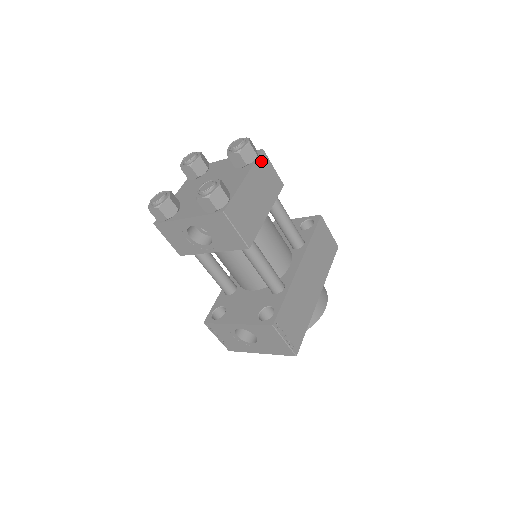
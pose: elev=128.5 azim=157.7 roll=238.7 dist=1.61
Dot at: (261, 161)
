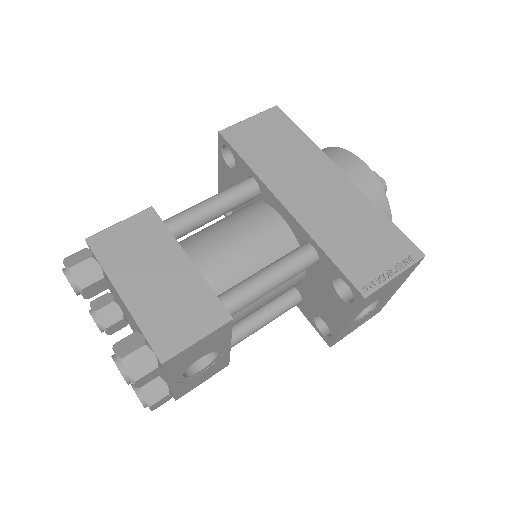
Dot at: (103, 250)
